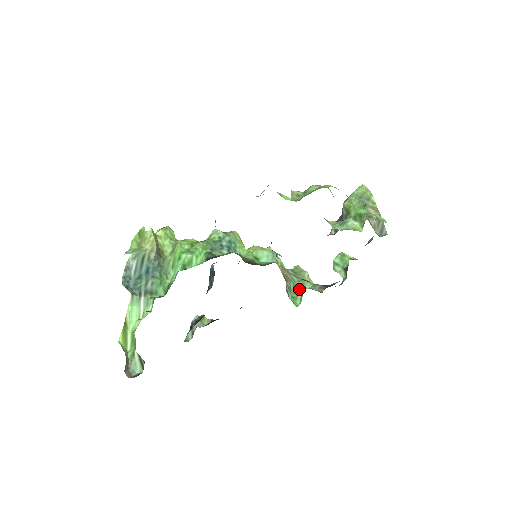
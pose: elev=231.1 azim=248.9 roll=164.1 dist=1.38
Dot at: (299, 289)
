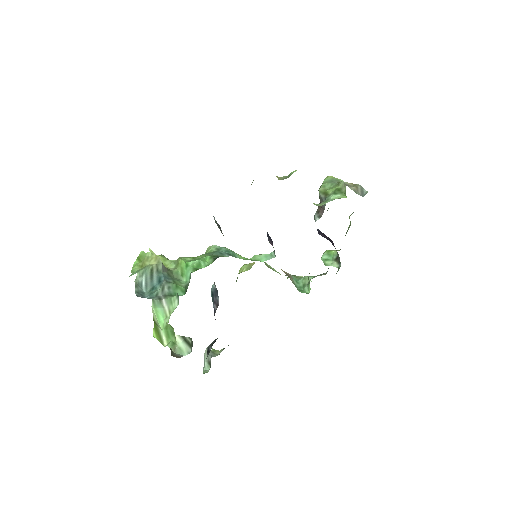
Dot at: (303, 283)
